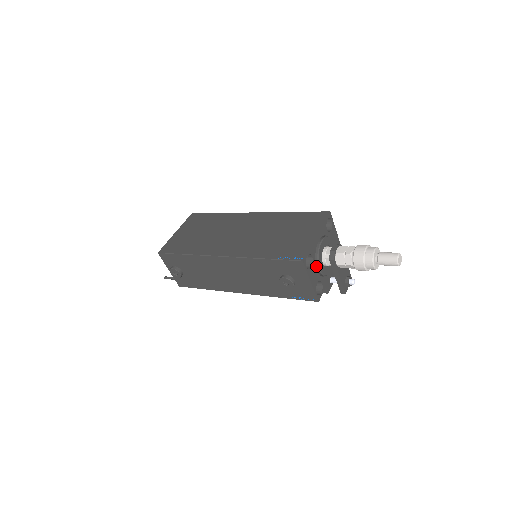
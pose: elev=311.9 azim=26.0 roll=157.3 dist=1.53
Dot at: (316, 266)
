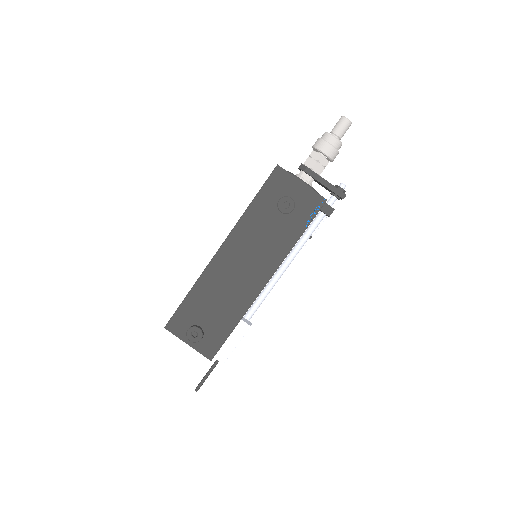
Dot at: occluded
